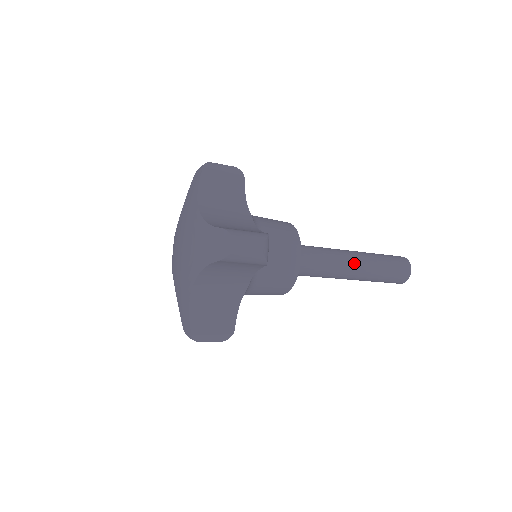
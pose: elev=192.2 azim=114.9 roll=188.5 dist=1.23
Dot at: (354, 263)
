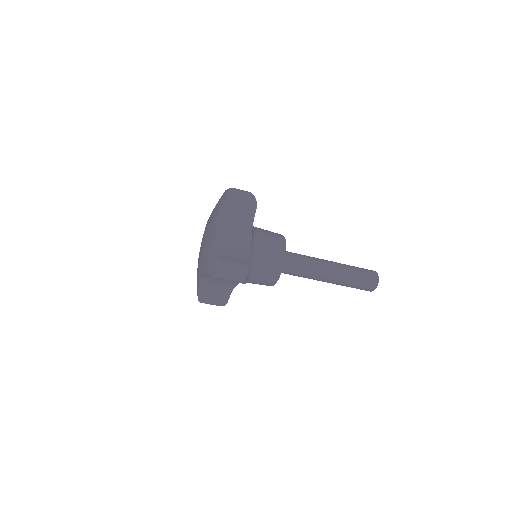
Dot at: (329, 275)
